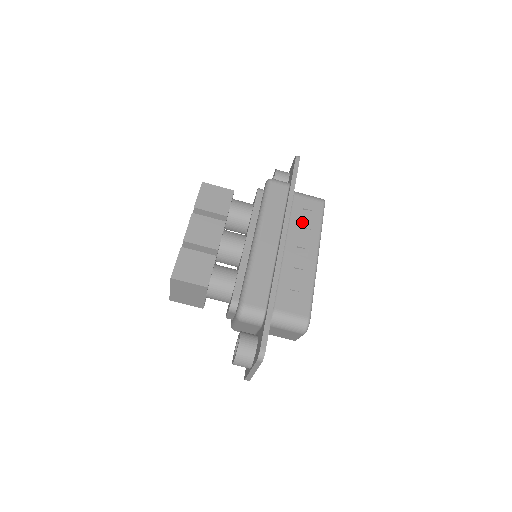
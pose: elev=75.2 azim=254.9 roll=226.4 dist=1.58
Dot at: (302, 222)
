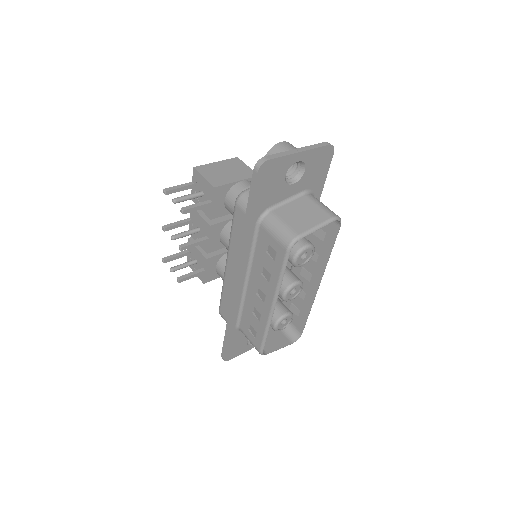
Dot at: (297, 296)
